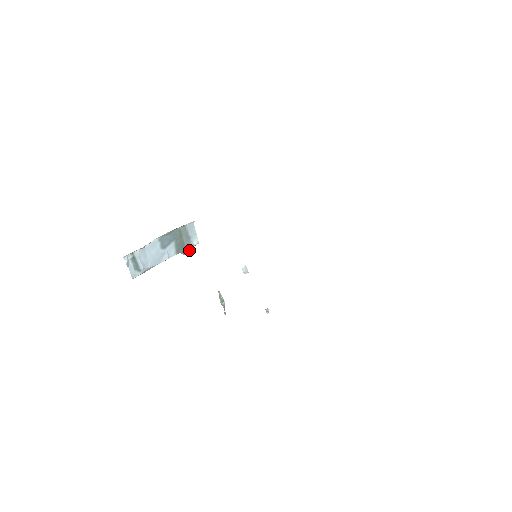
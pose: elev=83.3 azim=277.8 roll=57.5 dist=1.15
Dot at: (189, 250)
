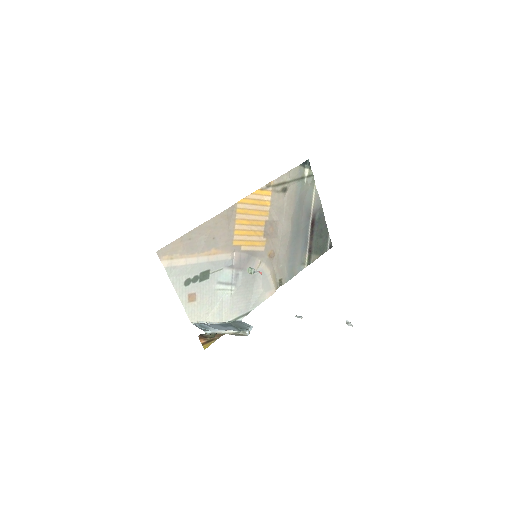
Dot at: (247, 328)
